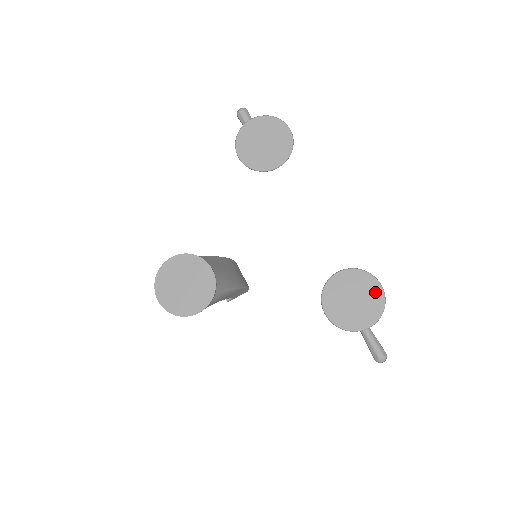
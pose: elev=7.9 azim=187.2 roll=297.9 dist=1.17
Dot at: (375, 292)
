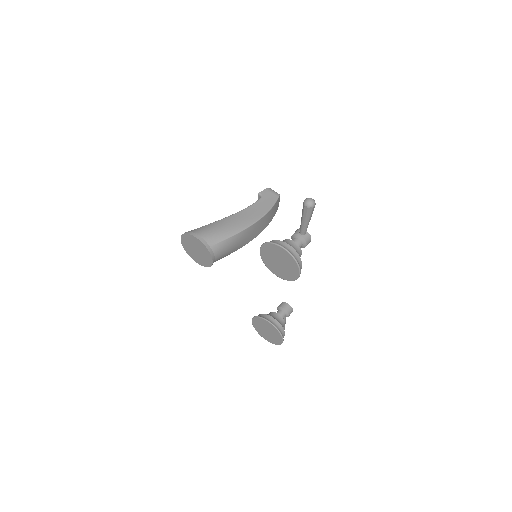
Dot at: (278, 340)
